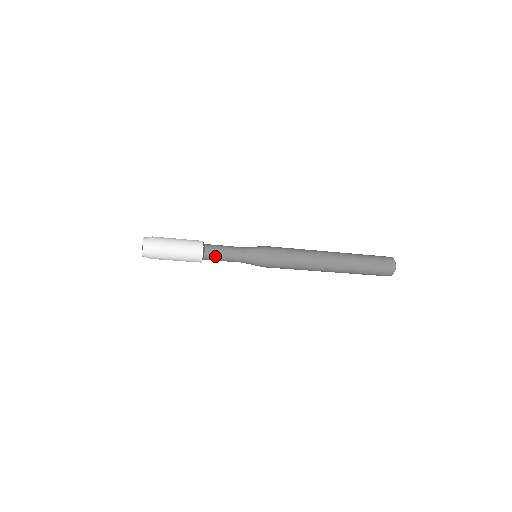
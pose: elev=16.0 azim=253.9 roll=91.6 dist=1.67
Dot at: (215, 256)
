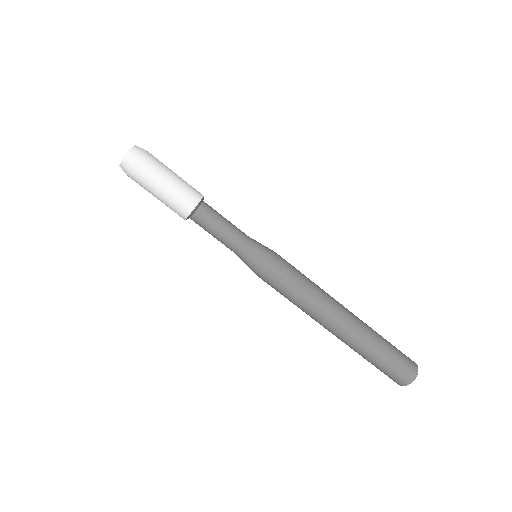
Dot at: (214, 212)
